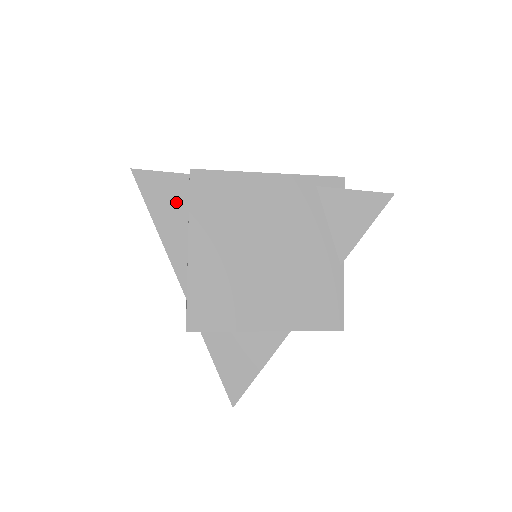
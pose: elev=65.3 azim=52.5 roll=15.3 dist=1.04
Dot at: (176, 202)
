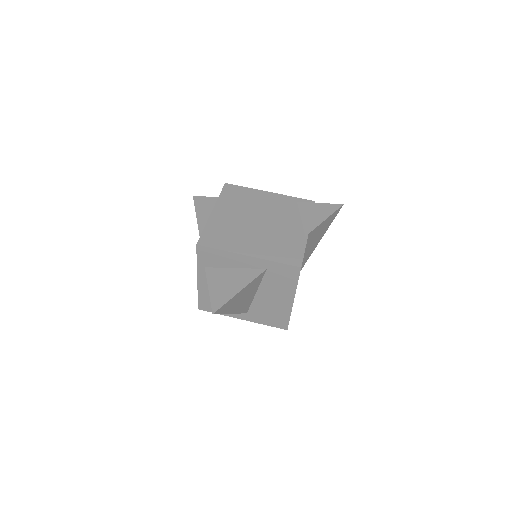
Dot at: occluded
